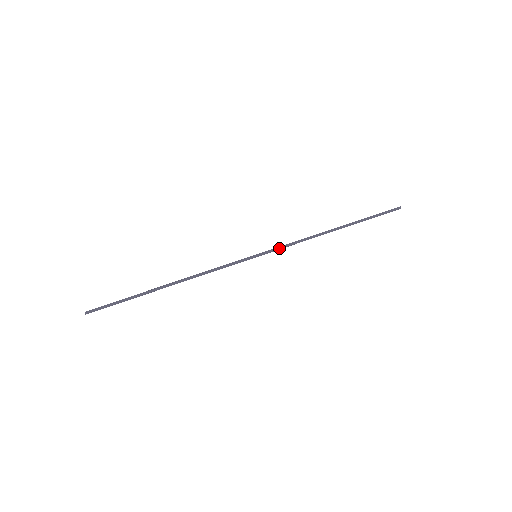
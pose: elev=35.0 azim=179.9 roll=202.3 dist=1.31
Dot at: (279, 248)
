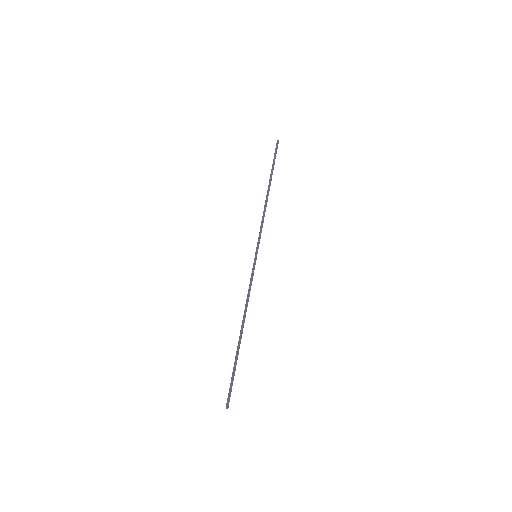
Dot at: (260, 237)
